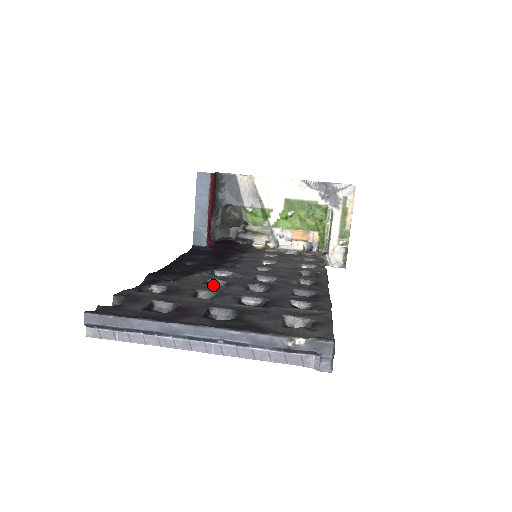
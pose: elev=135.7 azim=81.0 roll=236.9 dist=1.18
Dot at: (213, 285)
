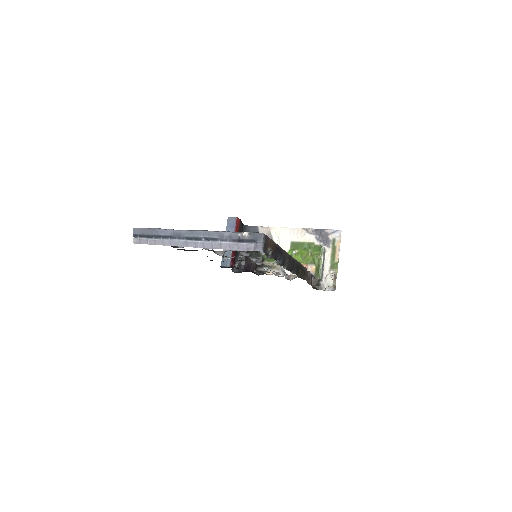
Dot at: (218, 254)
